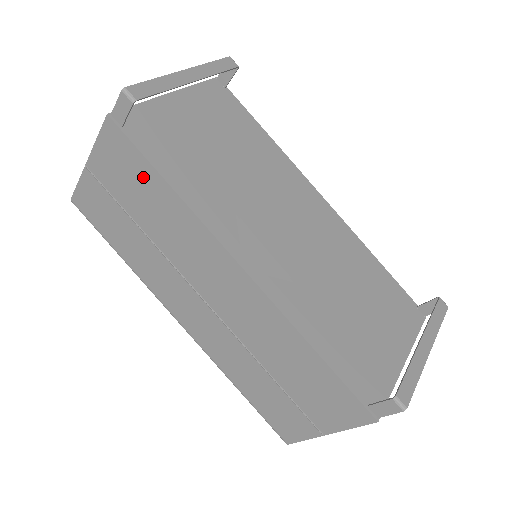
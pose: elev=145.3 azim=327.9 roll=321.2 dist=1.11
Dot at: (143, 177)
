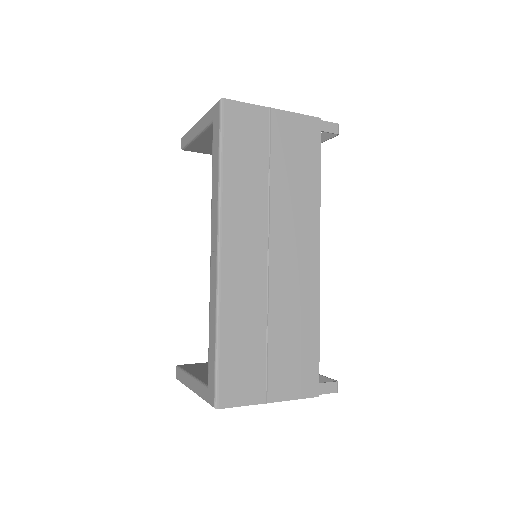
Dot at: (308, 159)
